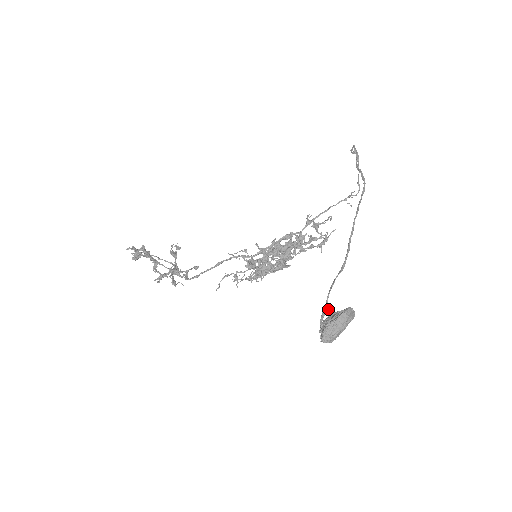
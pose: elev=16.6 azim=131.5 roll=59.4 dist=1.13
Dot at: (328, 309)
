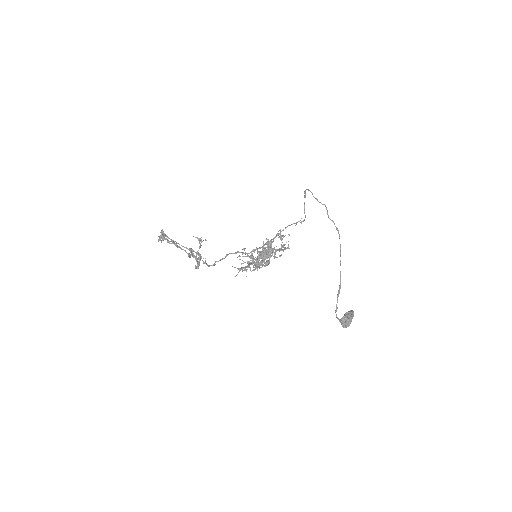
Dot at: occluded
